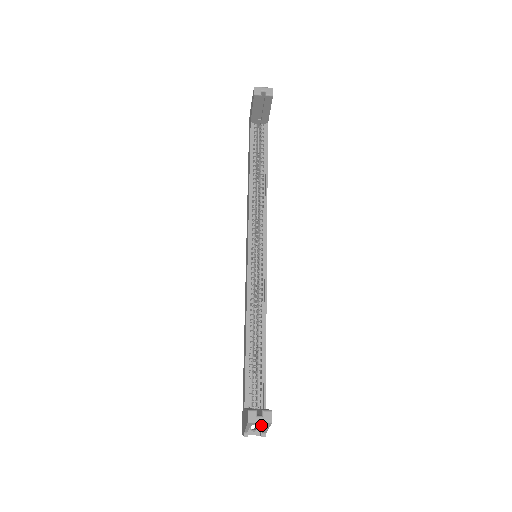
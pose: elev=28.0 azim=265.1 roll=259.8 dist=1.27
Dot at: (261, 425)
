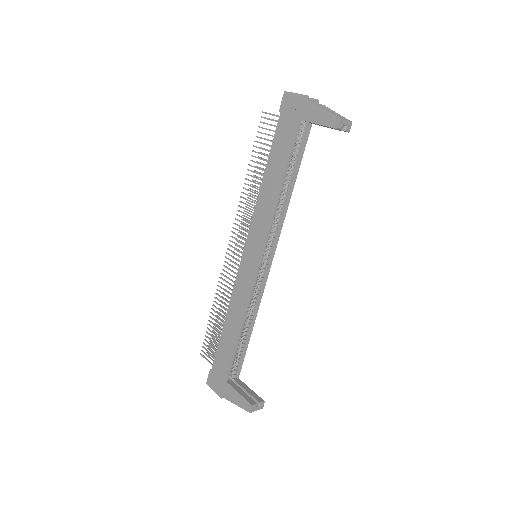
Dot at: occluded
